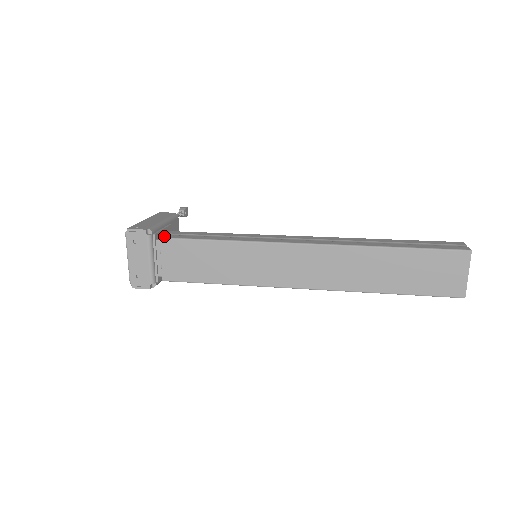
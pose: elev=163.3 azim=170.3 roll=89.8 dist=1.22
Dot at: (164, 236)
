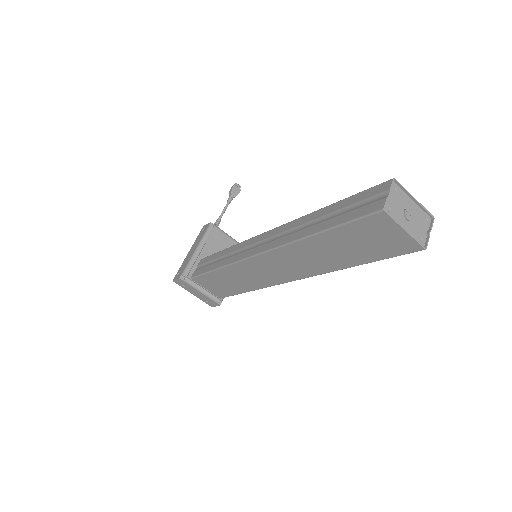
Dot at: (193, 275)
